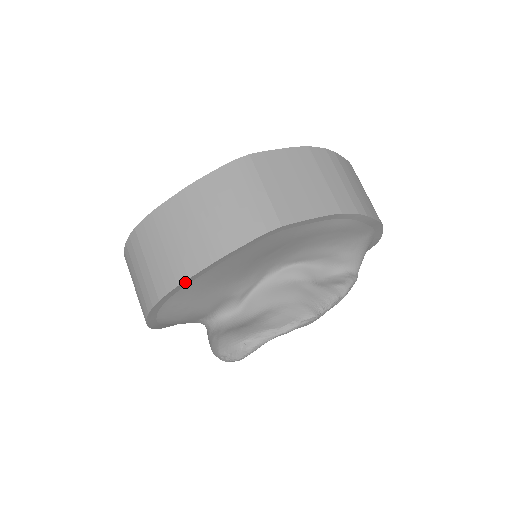
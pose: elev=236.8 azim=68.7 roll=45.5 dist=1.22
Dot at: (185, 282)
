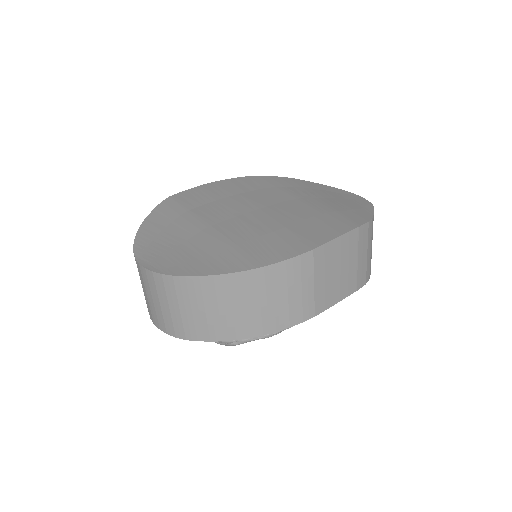
Dot at: (218, 339)
